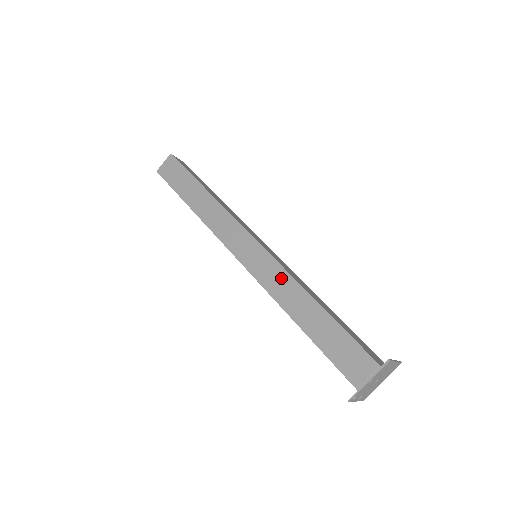
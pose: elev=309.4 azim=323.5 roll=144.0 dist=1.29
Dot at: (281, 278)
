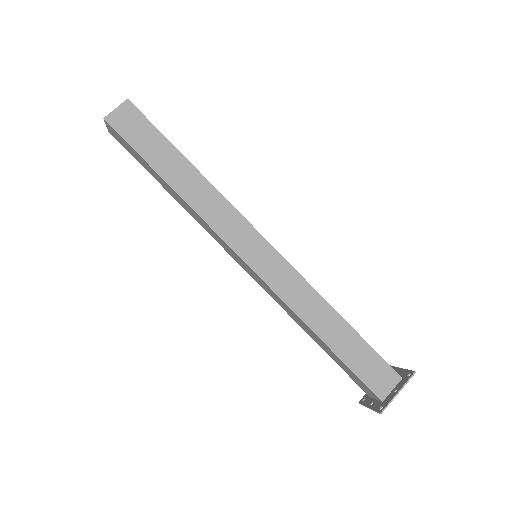
Dot at: (299, 287)
